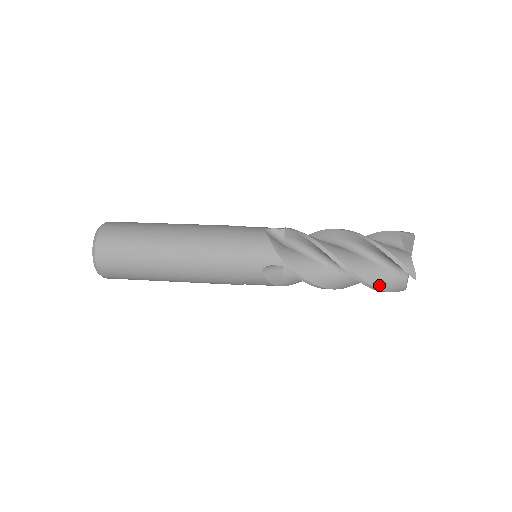
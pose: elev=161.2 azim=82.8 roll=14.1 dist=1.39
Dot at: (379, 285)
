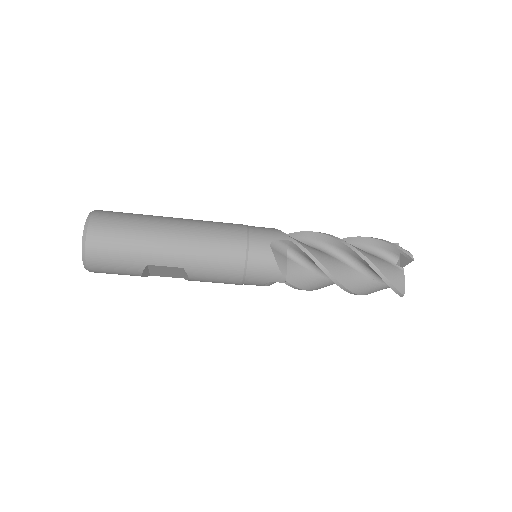
Dot at: (382, 269)
